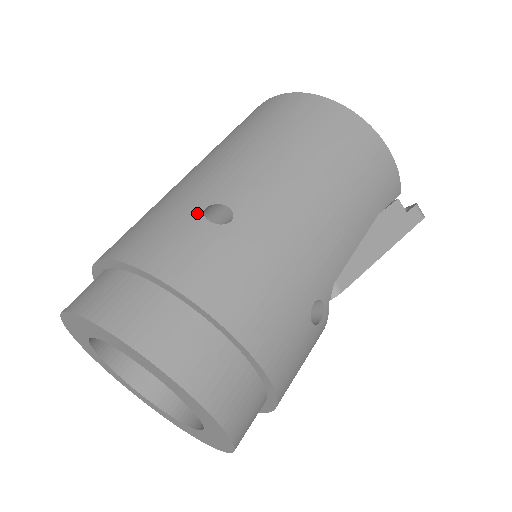
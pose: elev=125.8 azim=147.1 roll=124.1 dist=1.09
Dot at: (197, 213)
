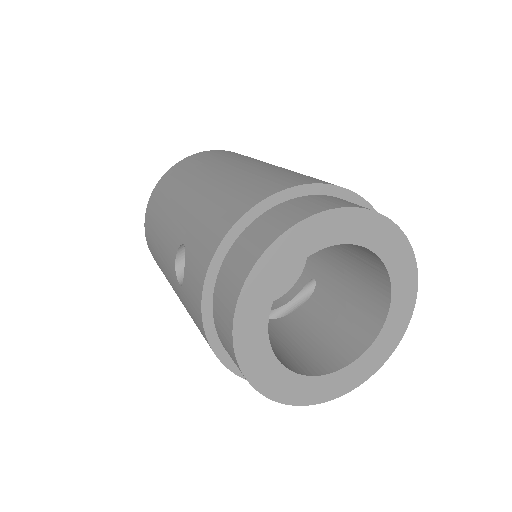
Dot at: occluded
